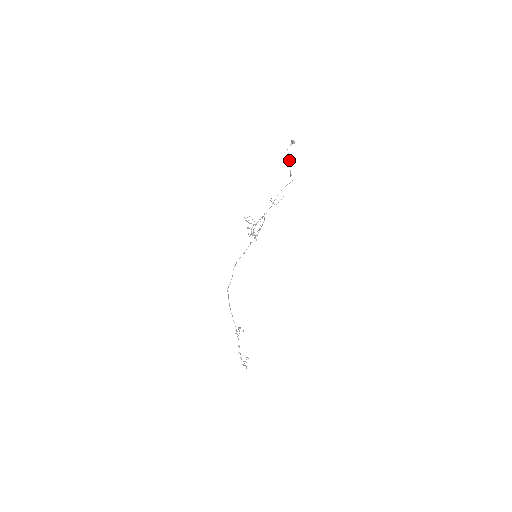
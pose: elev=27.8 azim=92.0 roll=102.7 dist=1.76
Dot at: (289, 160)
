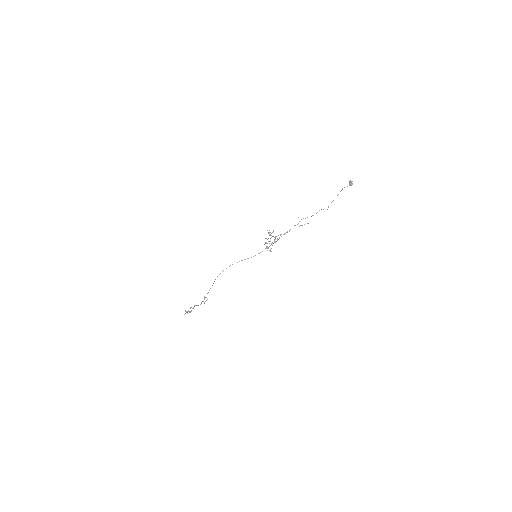
Dot at: occluded
